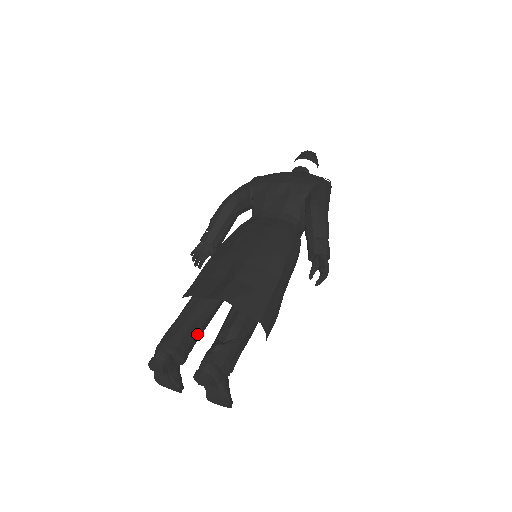
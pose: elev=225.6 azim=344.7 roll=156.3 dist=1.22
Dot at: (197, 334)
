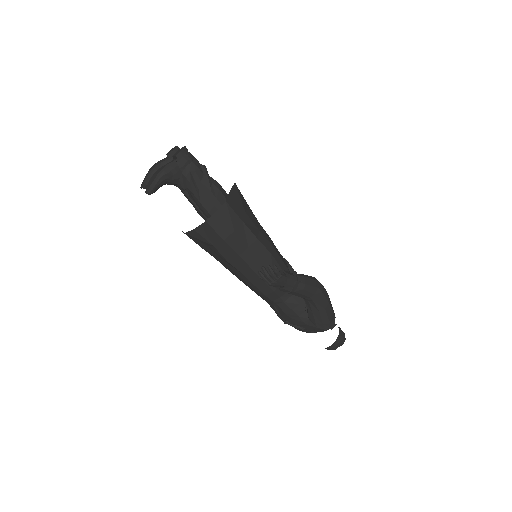
Dot at: occluded
